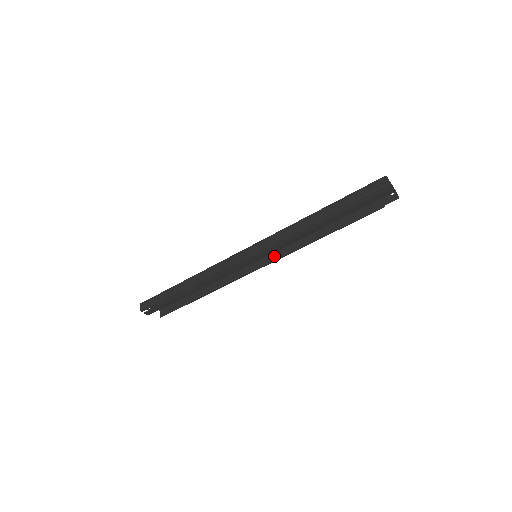
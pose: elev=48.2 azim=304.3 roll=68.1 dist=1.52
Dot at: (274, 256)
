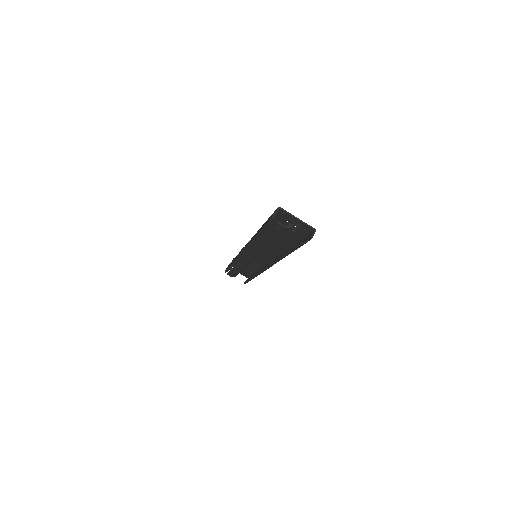
Dot at: occluded
